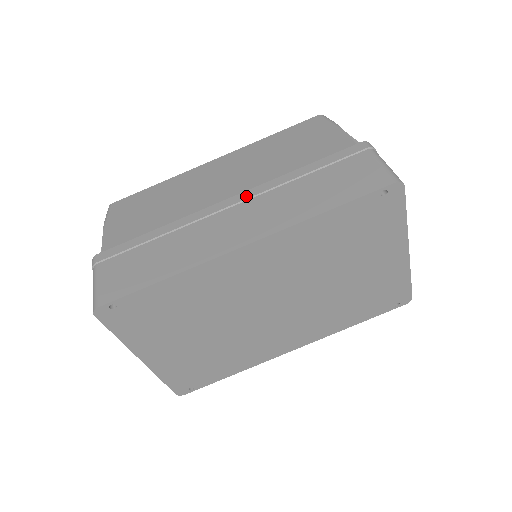
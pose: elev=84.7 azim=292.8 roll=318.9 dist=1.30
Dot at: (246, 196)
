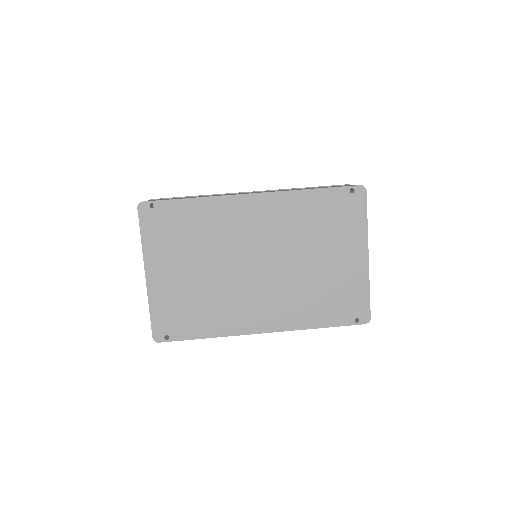
Dot at: occluded
